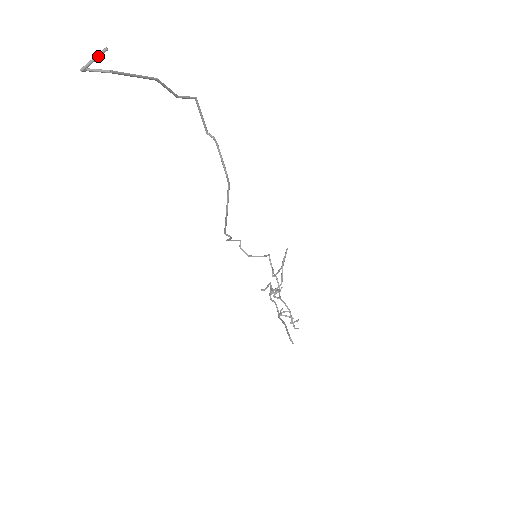
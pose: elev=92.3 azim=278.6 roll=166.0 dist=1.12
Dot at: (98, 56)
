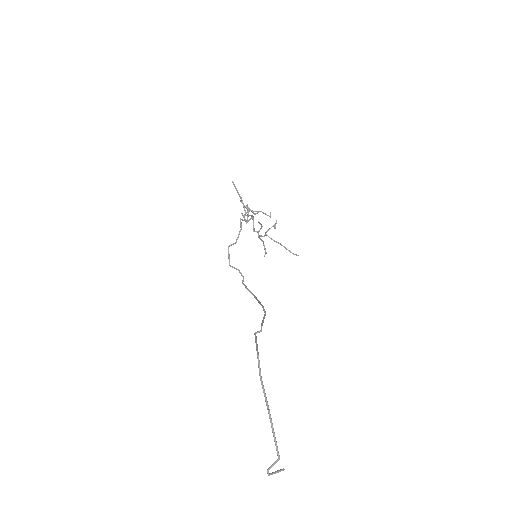
Dot at: occluded
